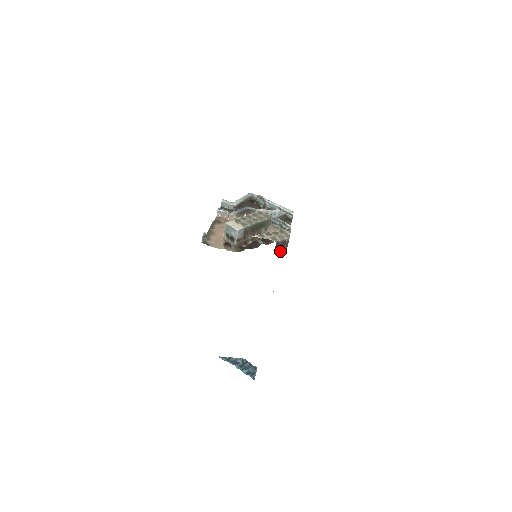
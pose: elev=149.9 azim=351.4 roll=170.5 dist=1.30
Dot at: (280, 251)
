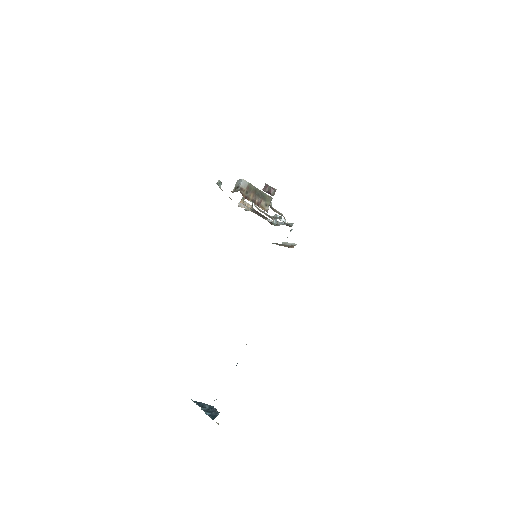
Dot at: (267, 192)
